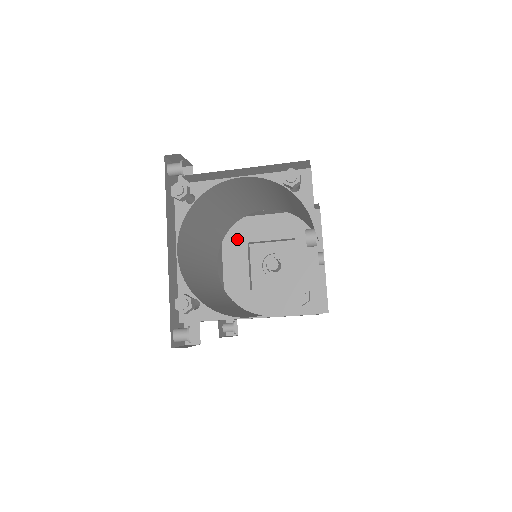
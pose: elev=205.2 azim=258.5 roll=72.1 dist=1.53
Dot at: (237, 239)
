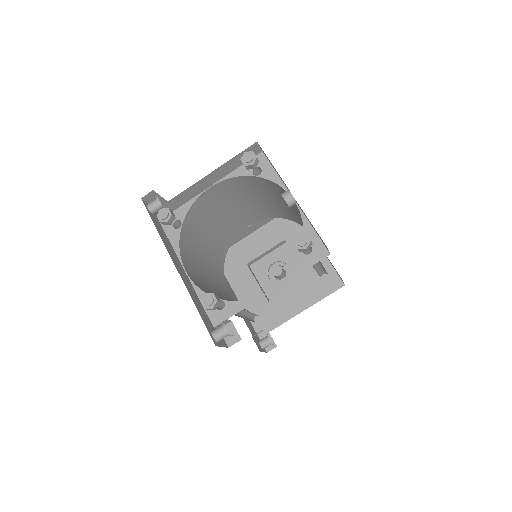
Dot at: (237, 266)
